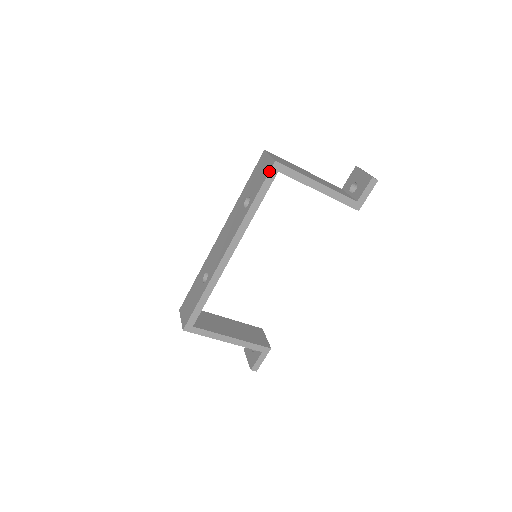
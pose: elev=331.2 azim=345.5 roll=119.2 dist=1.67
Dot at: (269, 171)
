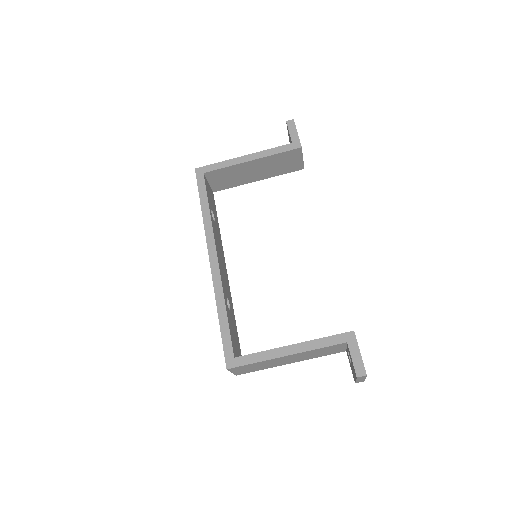
Dot at: (196, 178)
